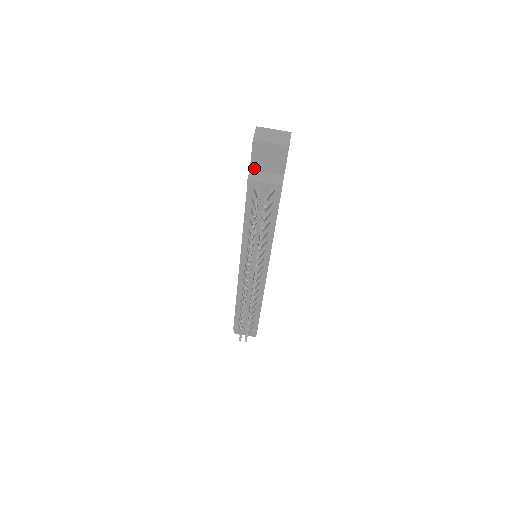
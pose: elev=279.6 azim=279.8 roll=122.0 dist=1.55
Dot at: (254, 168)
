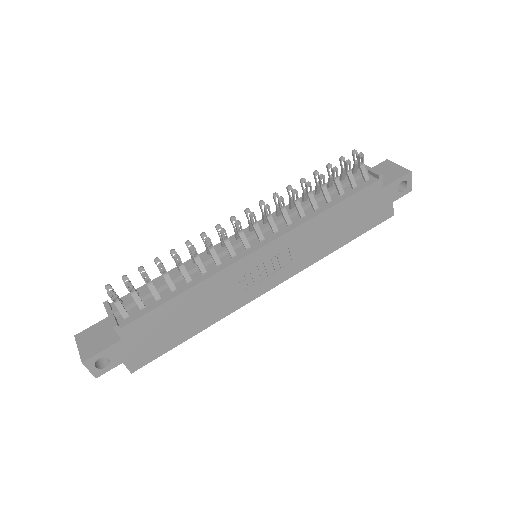
Dot at: occluded
